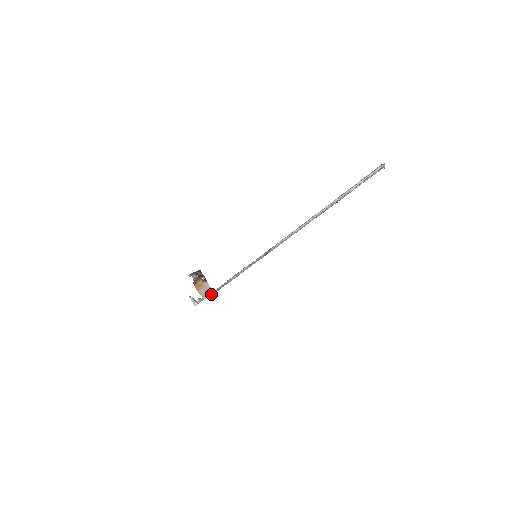
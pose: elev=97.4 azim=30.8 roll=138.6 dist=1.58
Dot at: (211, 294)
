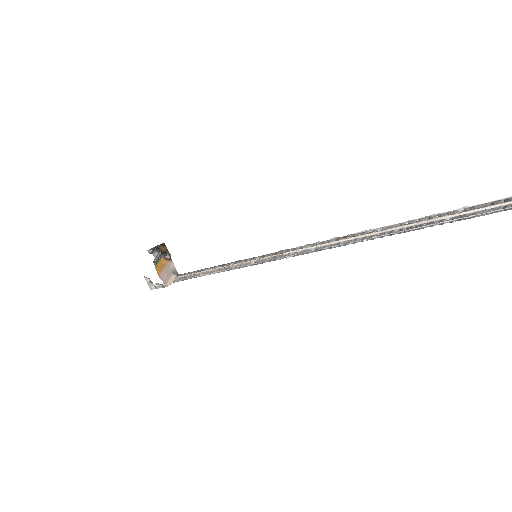
Dot at: (176, 279)
